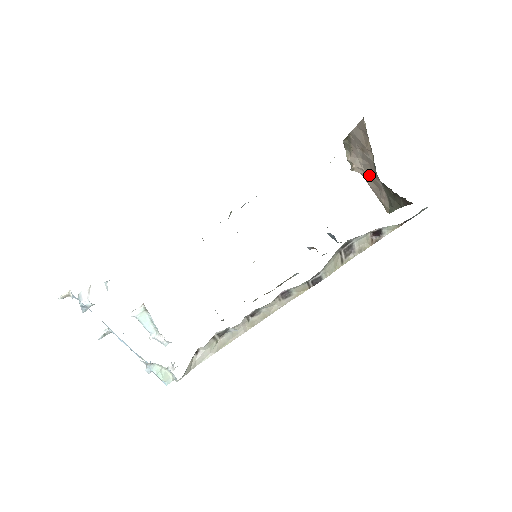
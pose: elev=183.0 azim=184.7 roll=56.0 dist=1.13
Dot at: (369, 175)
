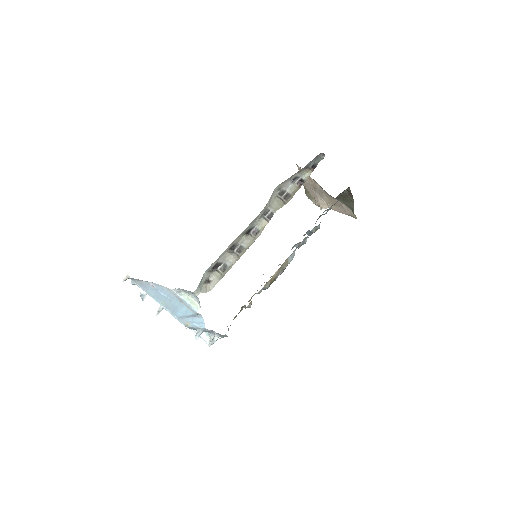
Dot at: (331, 203)
